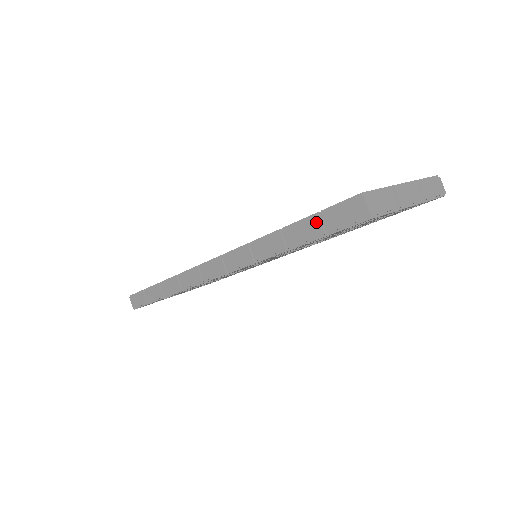
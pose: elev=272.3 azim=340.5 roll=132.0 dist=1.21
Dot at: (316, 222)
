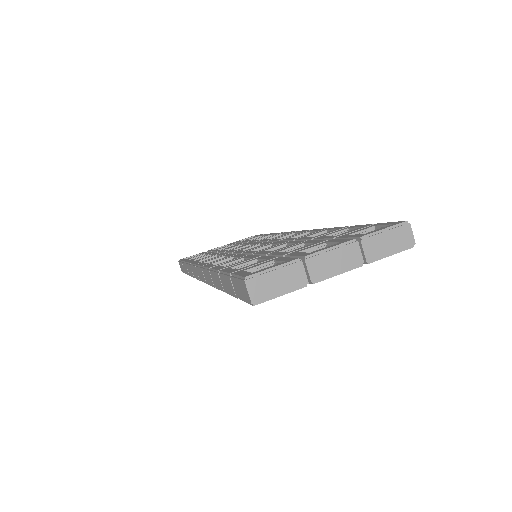
Dot at: (230, 282)
